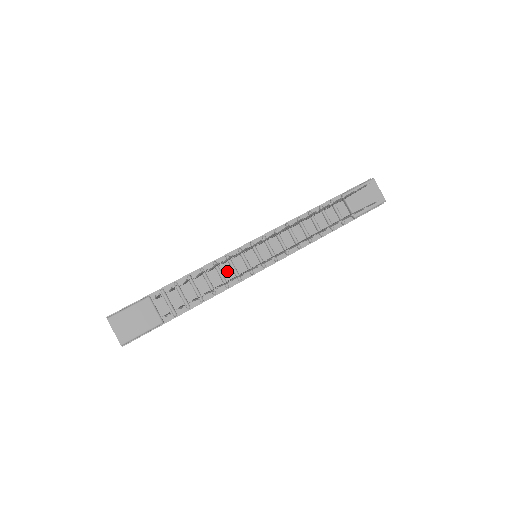
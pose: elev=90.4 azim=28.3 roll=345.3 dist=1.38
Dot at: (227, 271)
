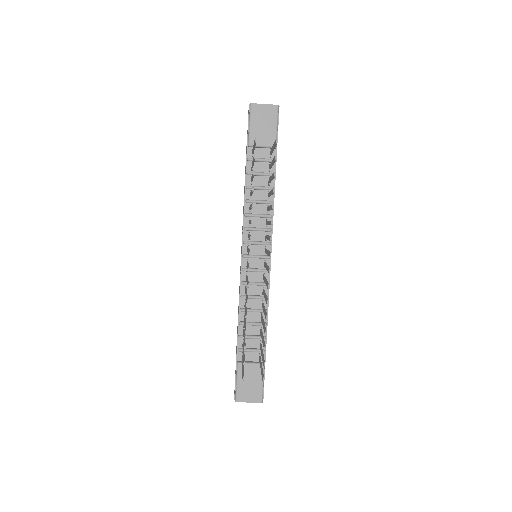
Dot at: (254, 290)
